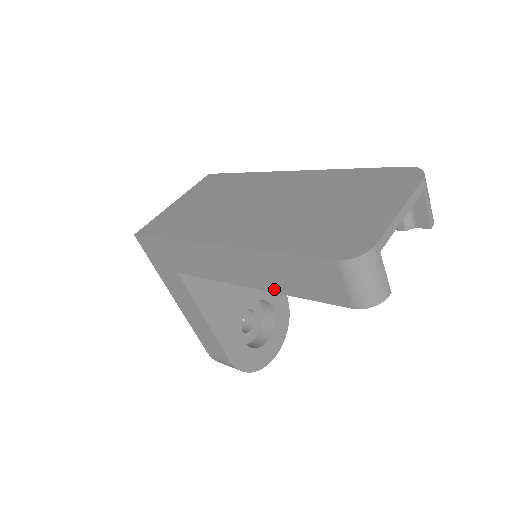
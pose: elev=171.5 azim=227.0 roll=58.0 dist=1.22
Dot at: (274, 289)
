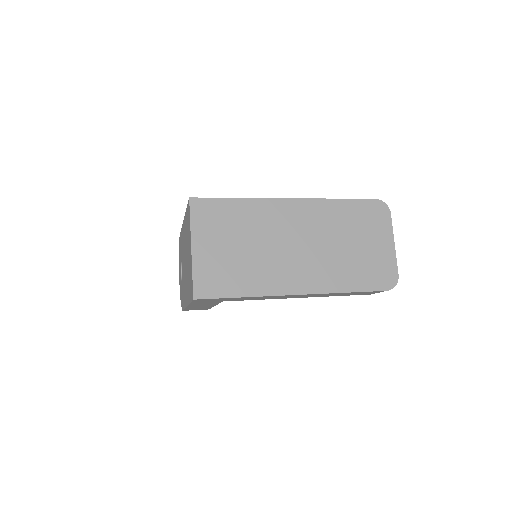
Dot at: occluded
